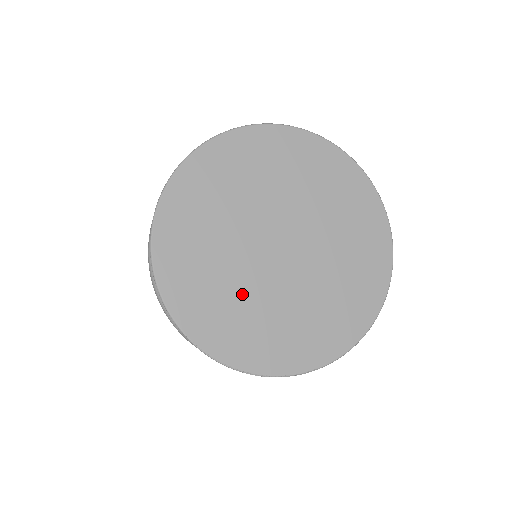
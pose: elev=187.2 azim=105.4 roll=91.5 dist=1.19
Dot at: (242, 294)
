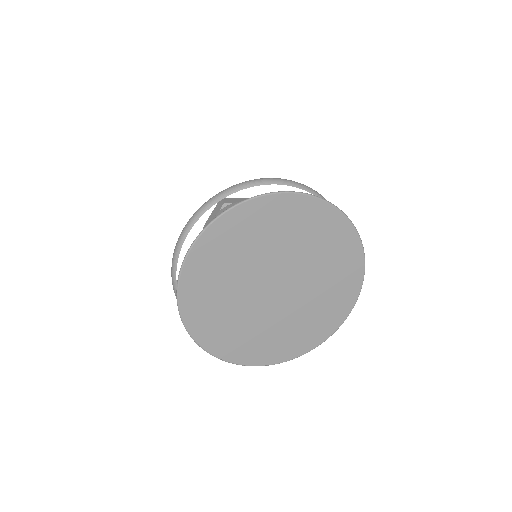
Dot at: (237, 314)
